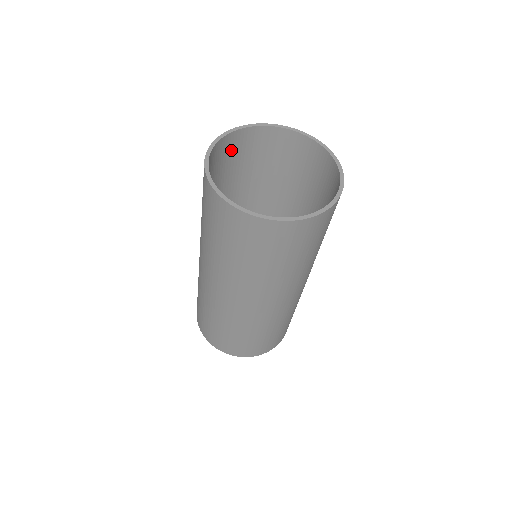
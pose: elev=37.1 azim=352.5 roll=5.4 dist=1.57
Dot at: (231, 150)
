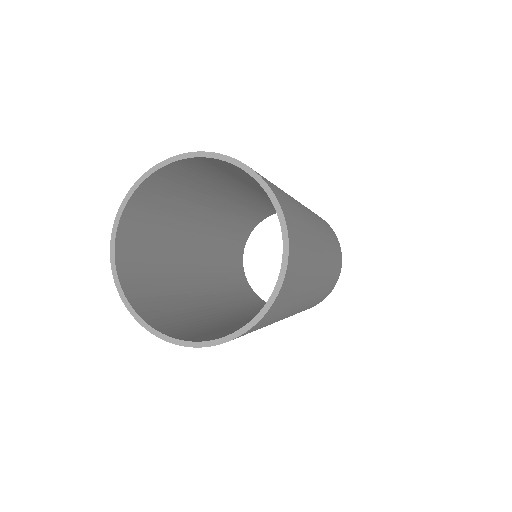
Dot at: (136, 228)
